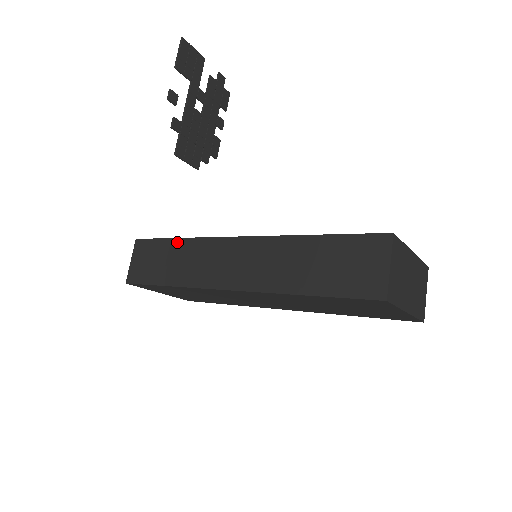
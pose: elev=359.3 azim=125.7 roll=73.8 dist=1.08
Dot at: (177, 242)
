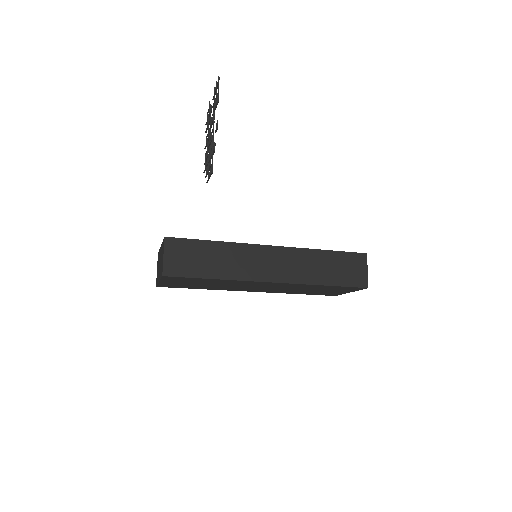
Dot at: (216, 244)
